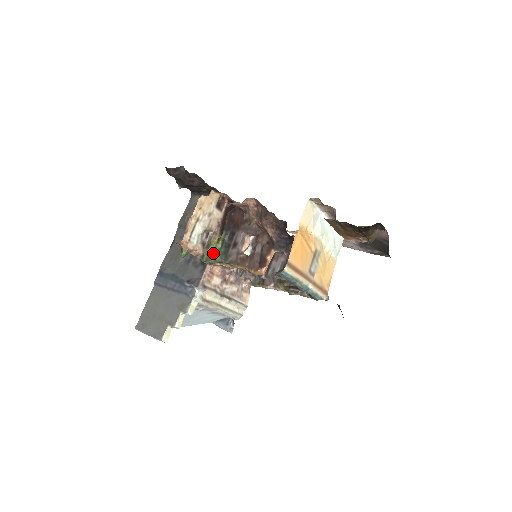
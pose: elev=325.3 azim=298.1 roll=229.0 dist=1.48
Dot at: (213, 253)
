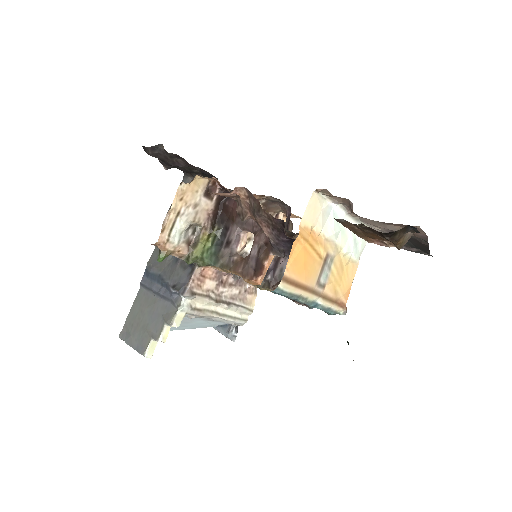
Dot at: (201, 254)
